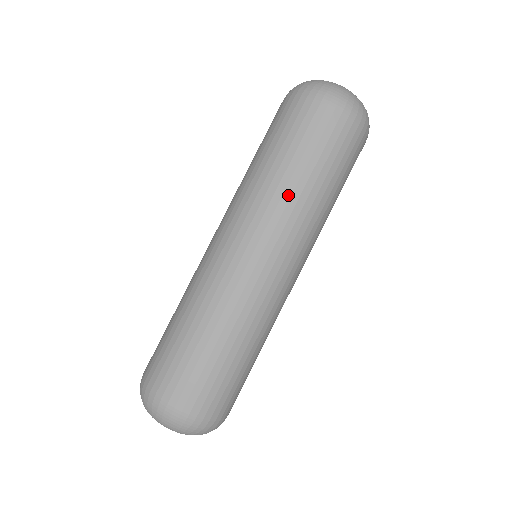
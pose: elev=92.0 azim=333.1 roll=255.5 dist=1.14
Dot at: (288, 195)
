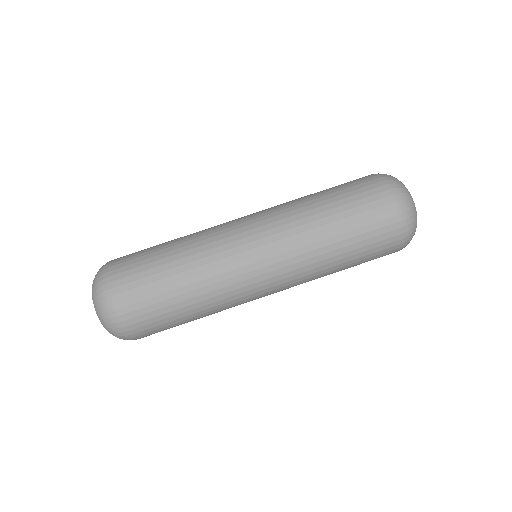
Dot at: (319, 259)
